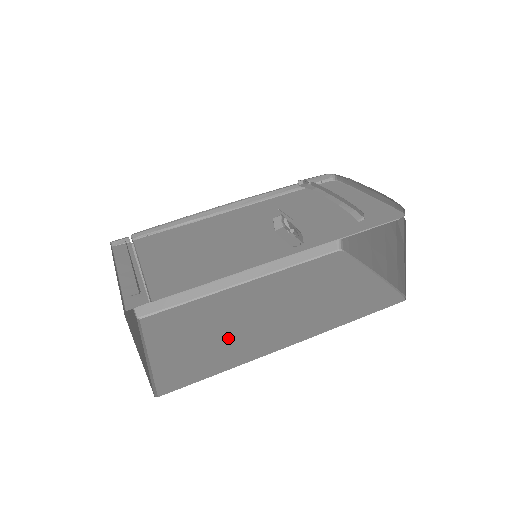
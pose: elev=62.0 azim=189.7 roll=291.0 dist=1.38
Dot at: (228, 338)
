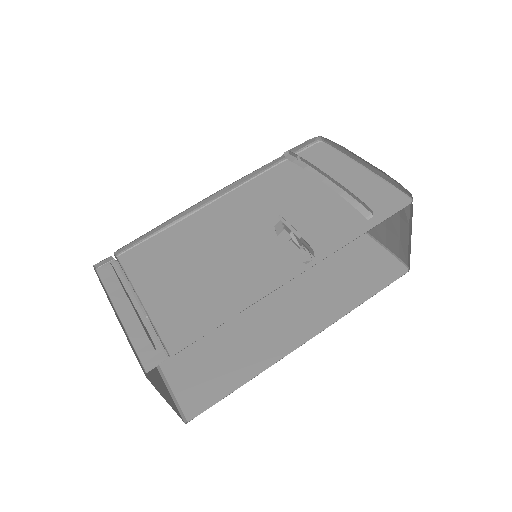
Dot at: (239, 340)
